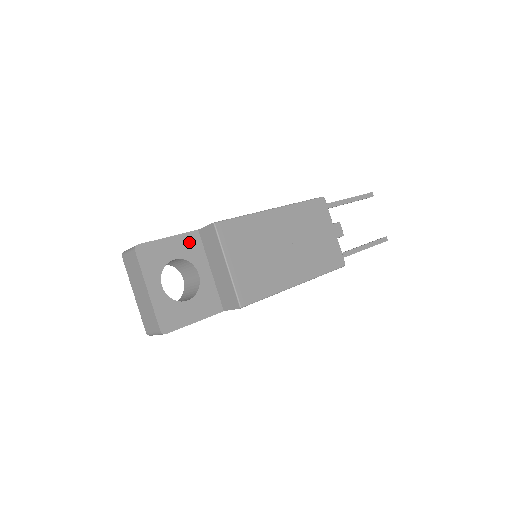
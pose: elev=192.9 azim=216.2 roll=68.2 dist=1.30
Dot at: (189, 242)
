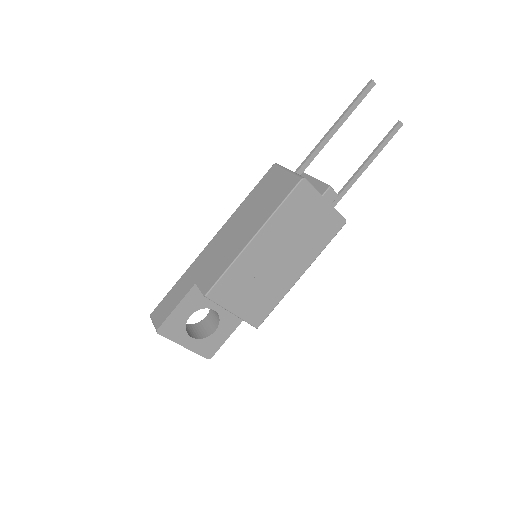
Dot at: (193, 297)
